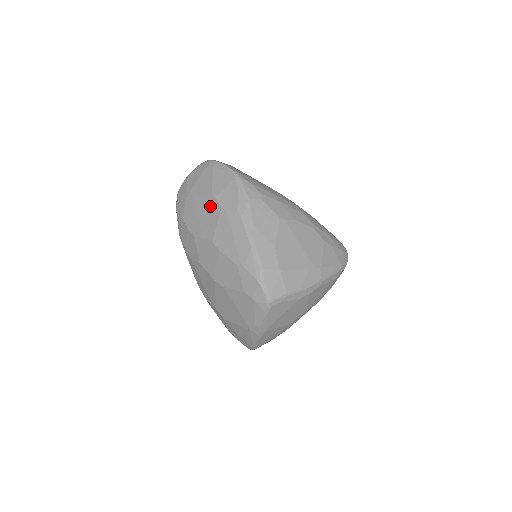
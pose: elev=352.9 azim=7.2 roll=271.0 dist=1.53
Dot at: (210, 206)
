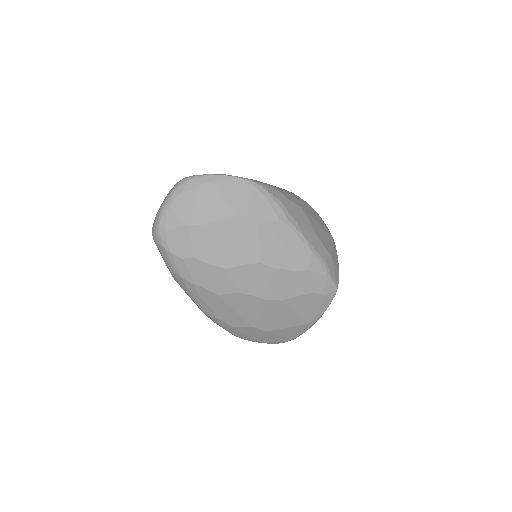
Dot at: (239, 228)
